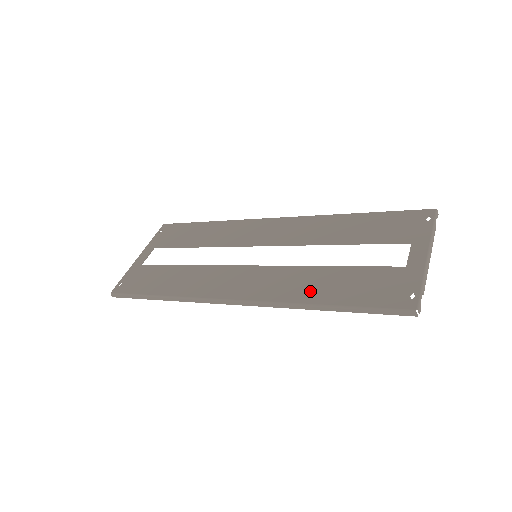
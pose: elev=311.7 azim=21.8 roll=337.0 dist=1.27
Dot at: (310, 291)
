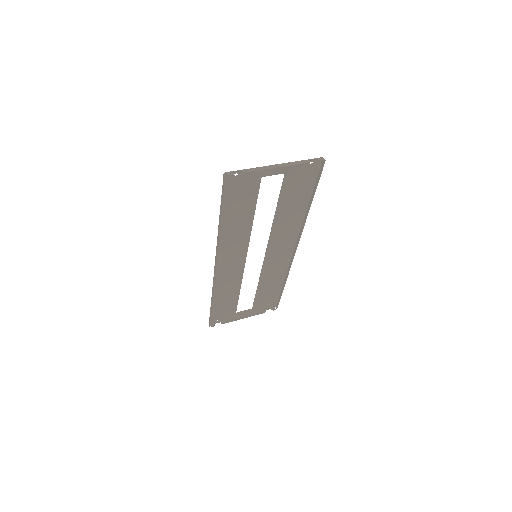
Dot at: (229, 226)
